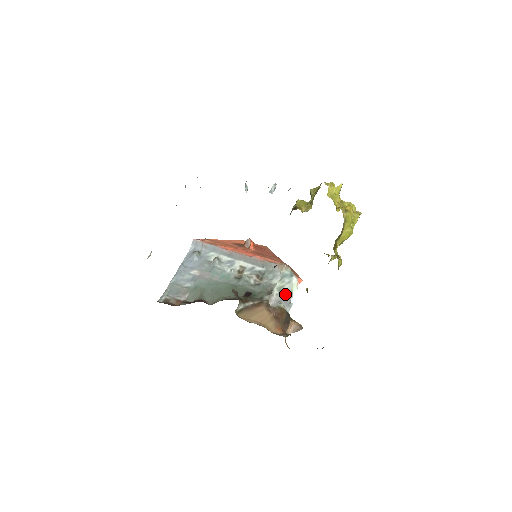
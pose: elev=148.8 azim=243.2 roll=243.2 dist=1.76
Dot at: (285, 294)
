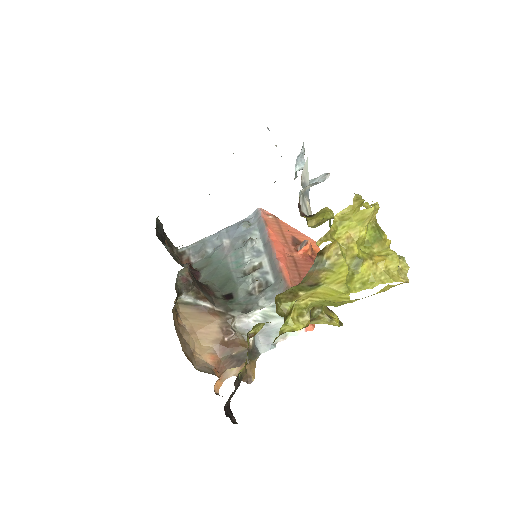
Dot at: (271, 328)
